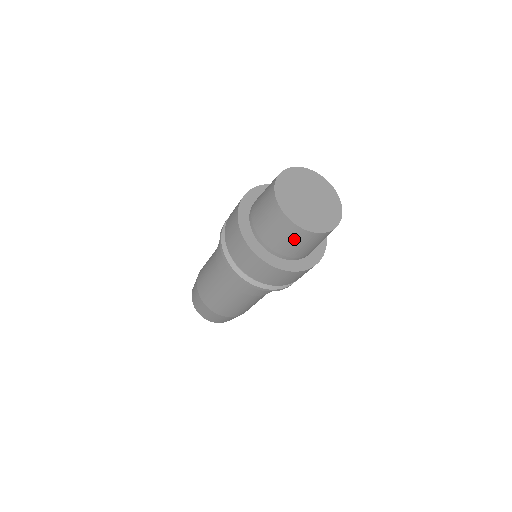
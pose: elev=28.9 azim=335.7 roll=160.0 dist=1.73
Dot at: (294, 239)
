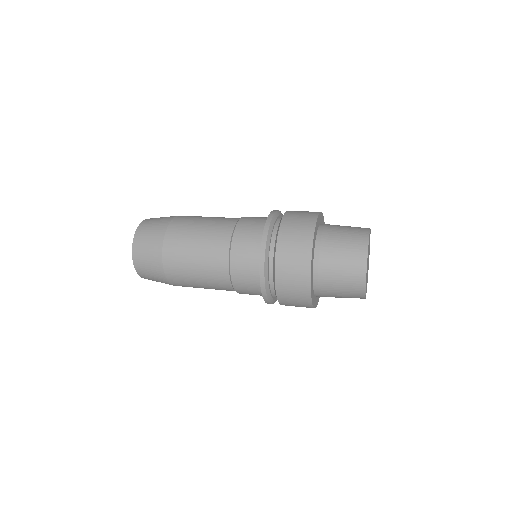
Dot at: occluded
